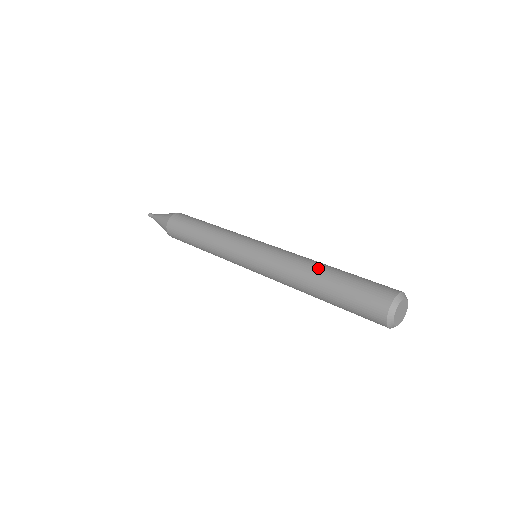
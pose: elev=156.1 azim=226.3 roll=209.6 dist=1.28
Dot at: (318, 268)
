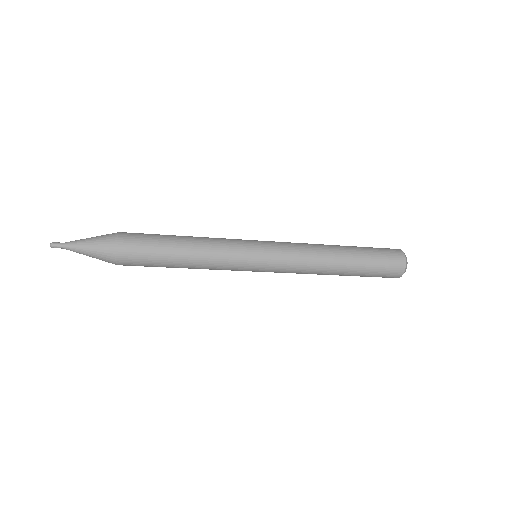
Dot at: (336, 246)
